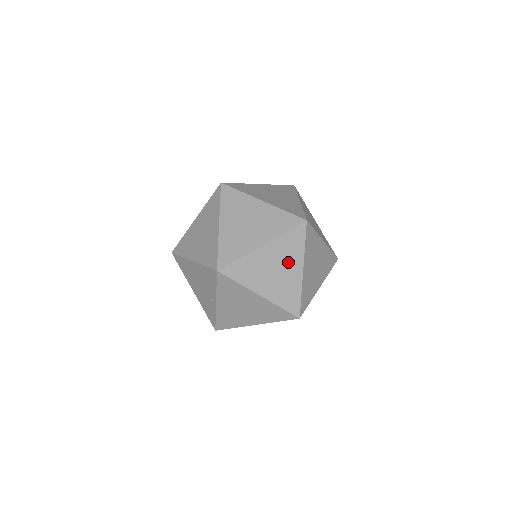
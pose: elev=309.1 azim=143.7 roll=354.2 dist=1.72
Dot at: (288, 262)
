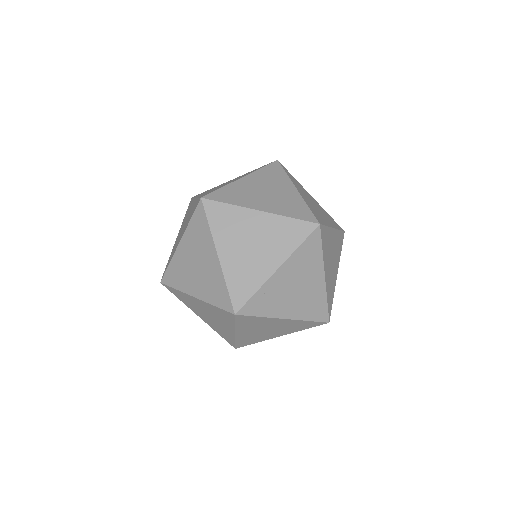
Dot at: (220, 320)
